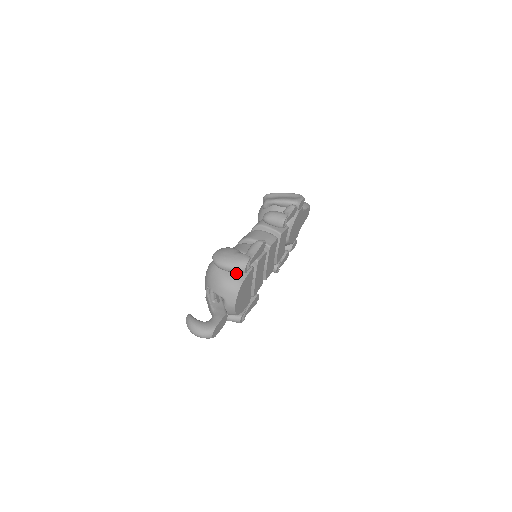
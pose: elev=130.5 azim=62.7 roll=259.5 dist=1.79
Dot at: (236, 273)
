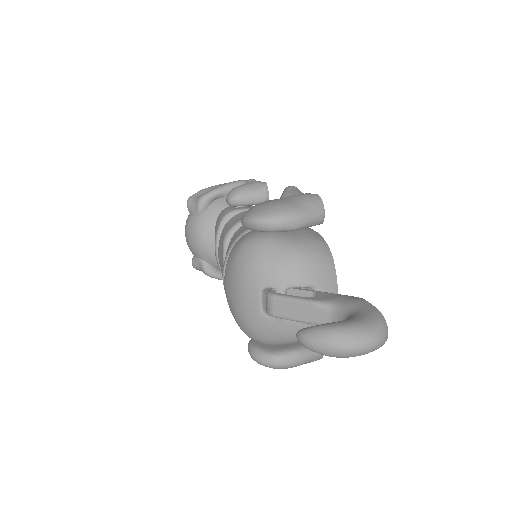
Dot at: (305, 233)
